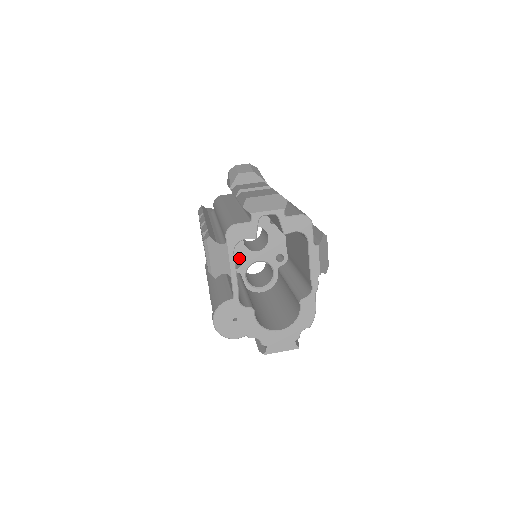
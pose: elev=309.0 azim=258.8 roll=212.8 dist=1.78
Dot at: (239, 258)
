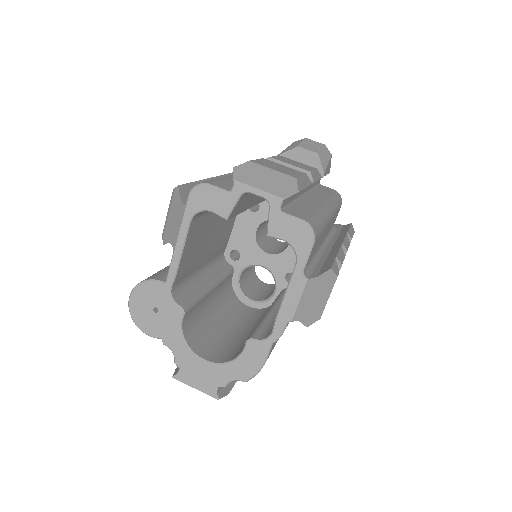
Dot at: (242, 249)
